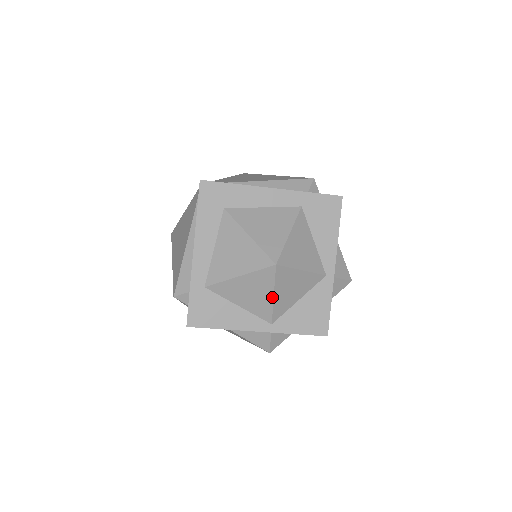
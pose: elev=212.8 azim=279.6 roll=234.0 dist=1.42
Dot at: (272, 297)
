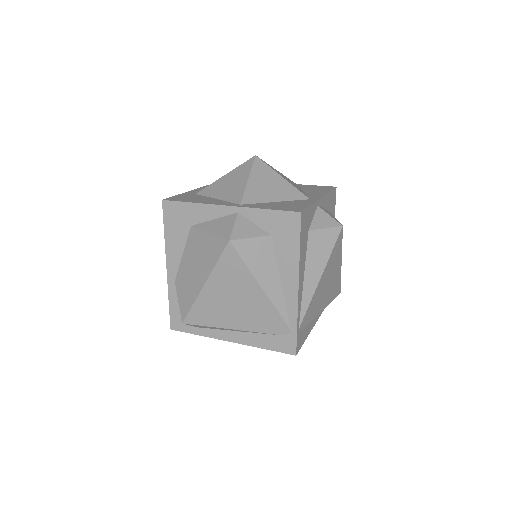
Dot at: occluded
